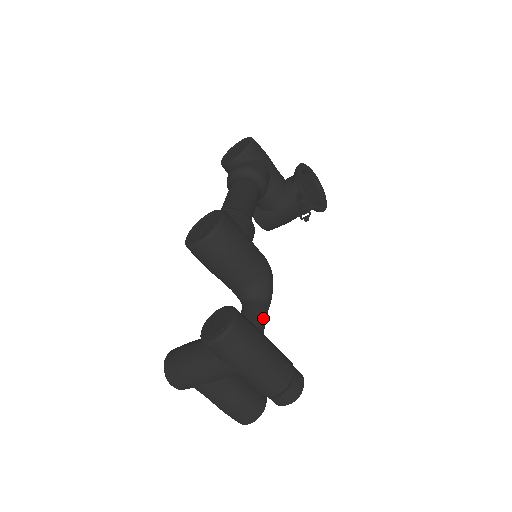
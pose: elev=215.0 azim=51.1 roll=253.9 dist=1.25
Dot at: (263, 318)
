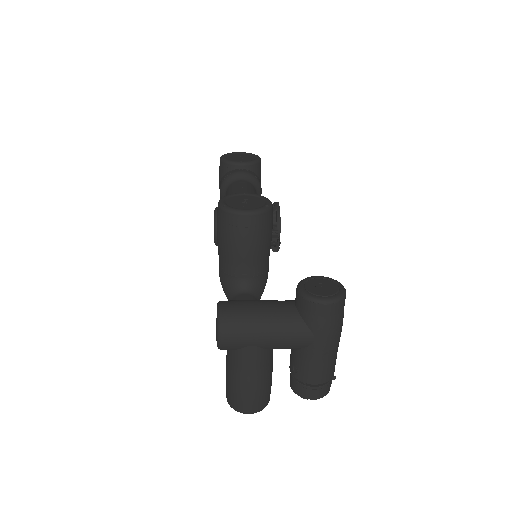
Dot at: occluded
